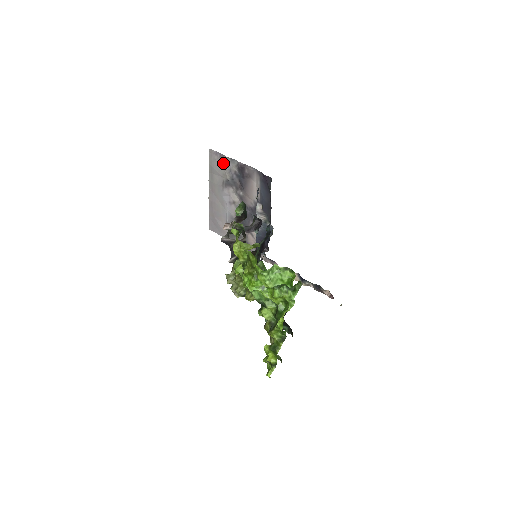
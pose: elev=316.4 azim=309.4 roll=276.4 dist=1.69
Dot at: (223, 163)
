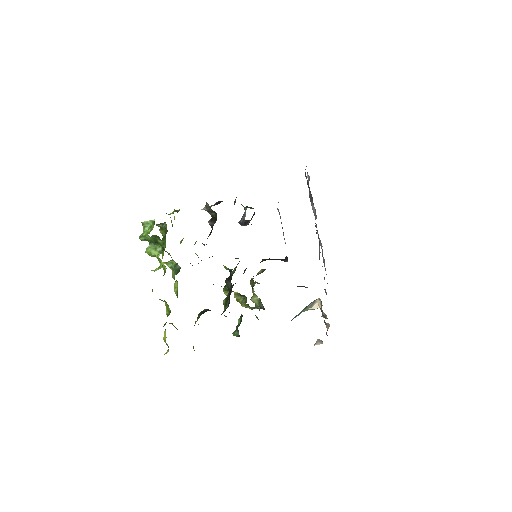
Dot at: (309, 178)
